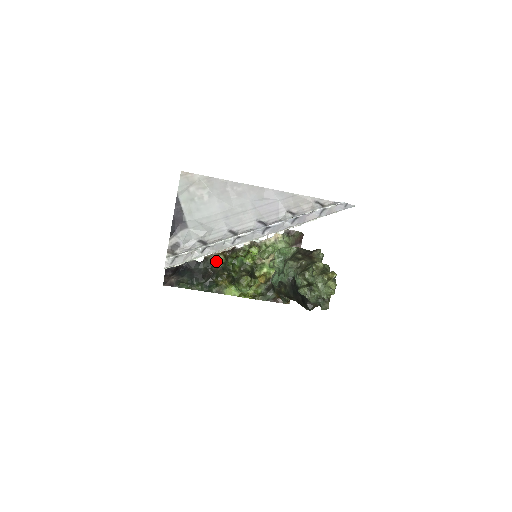
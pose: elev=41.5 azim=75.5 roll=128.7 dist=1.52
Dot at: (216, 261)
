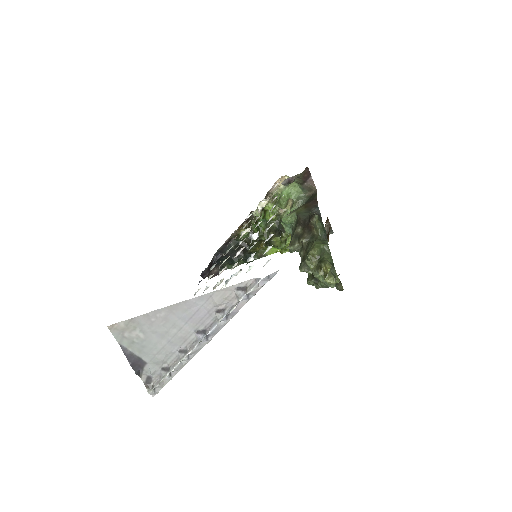
Dot at: occluded
